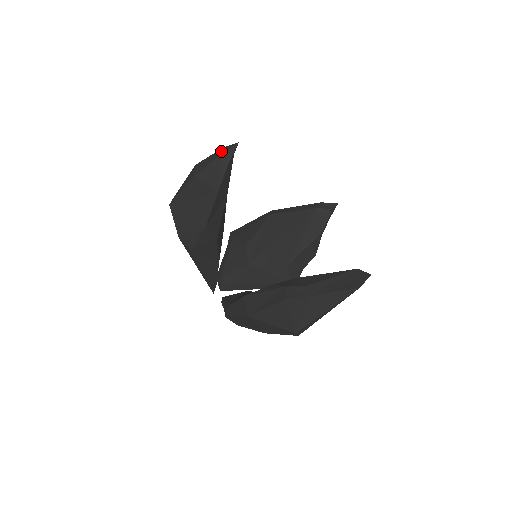
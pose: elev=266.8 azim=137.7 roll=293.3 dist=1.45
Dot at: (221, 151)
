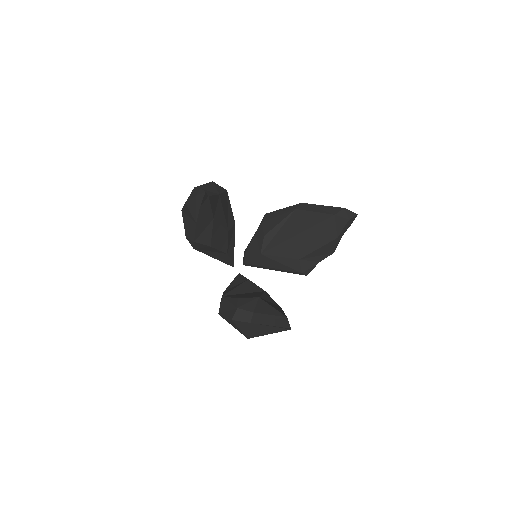
Dot at: (197, 192)
